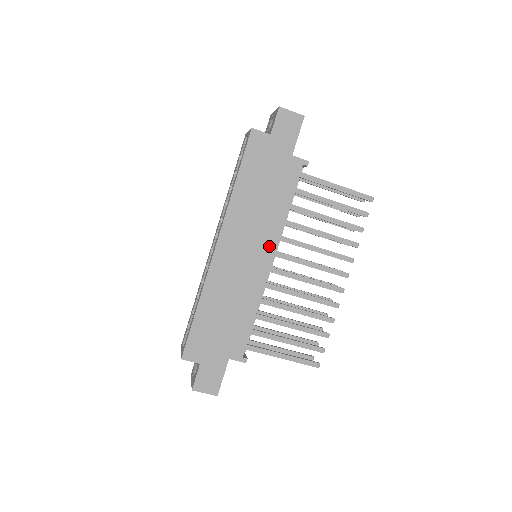
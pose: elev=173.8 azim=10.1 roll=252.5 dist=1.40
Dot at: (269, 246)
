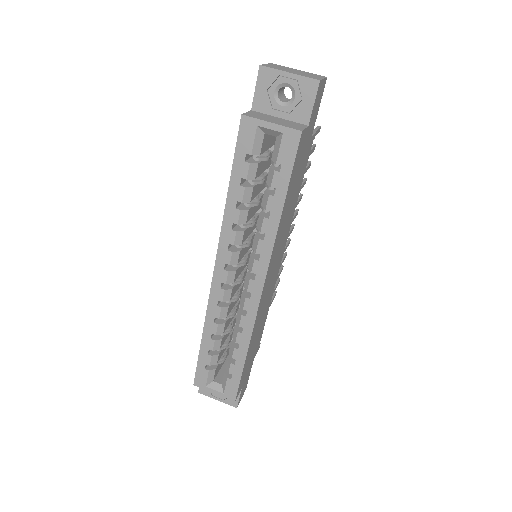
Dot at: (284, 246)
